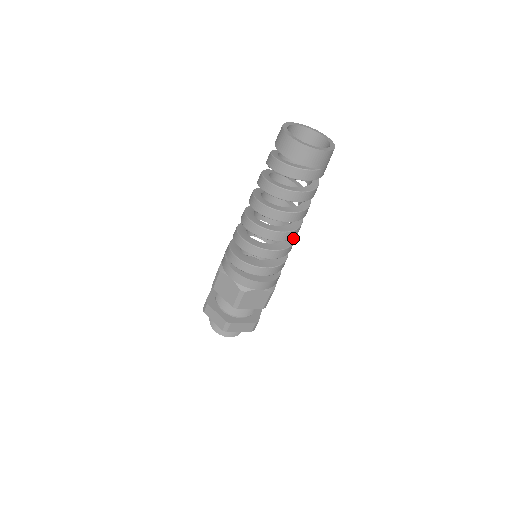
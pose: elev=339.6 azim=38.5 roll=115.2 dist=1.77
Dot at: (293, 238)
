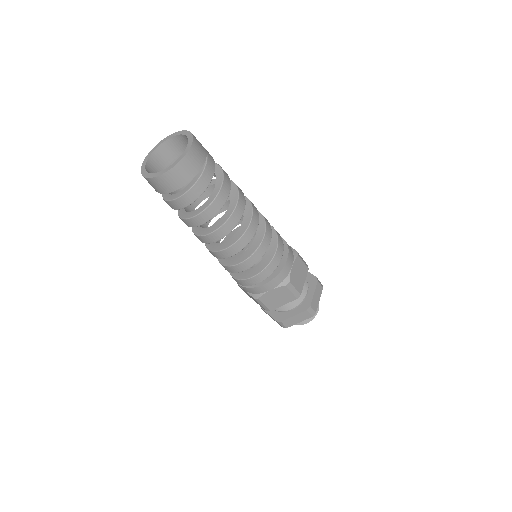
Dot at: occluded
